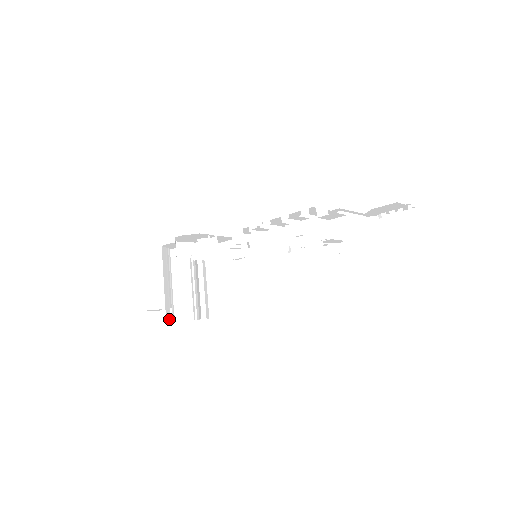
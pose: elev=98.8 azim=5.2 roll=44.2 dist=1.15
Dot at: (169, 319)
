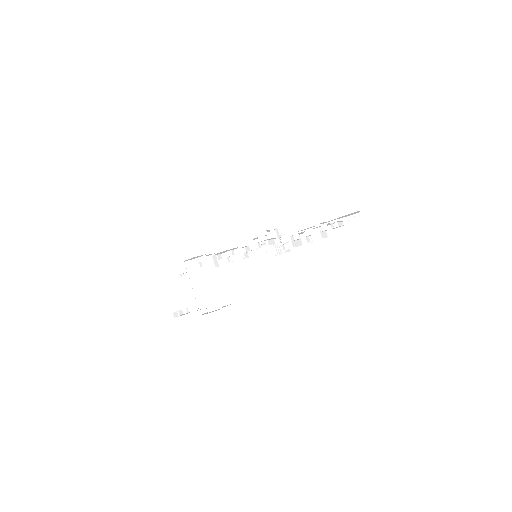
Dot at: (200, 313)
